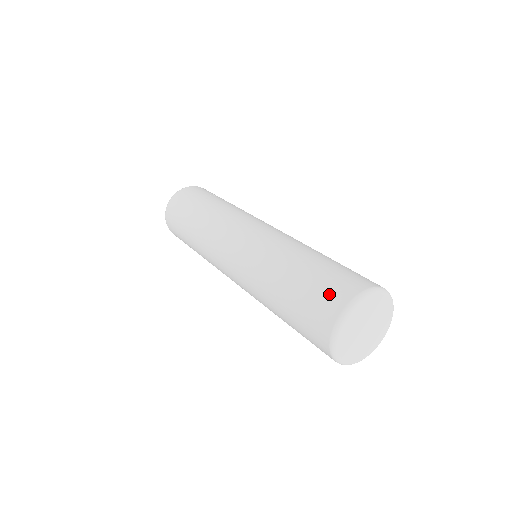
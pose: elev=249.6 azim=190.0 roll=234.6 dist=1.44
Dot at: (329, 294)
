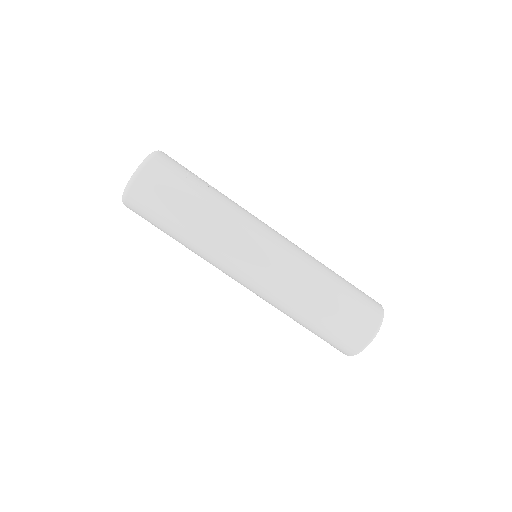
Dot at: (364, 319)
